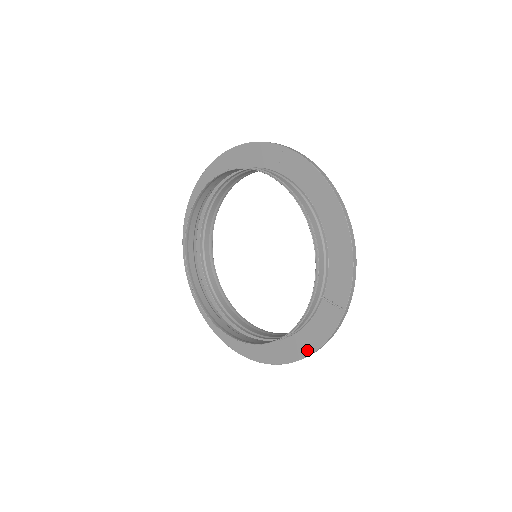
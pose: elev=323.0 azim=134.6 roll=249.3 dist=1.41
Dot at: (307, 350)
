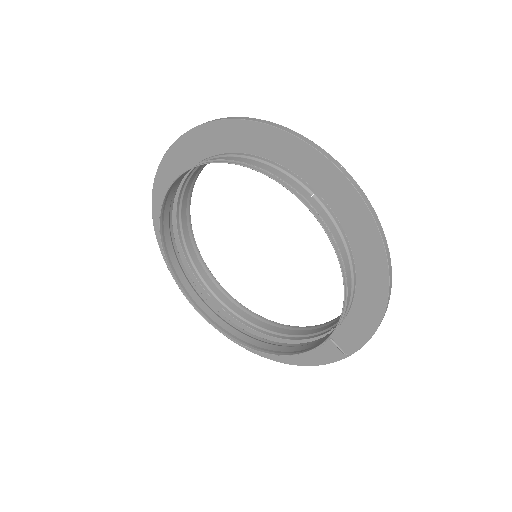
Dot at: (293, 361)
